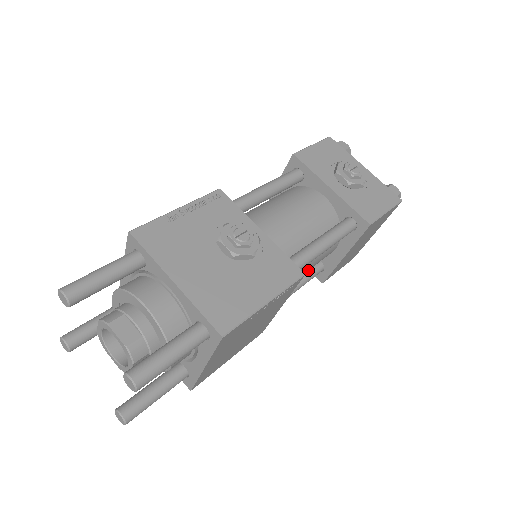
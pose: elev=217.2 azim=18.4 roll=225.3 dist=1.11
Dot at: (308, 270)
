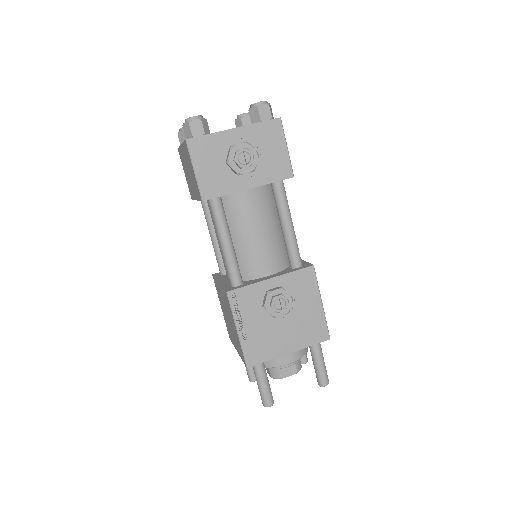
Dot at: occluded
